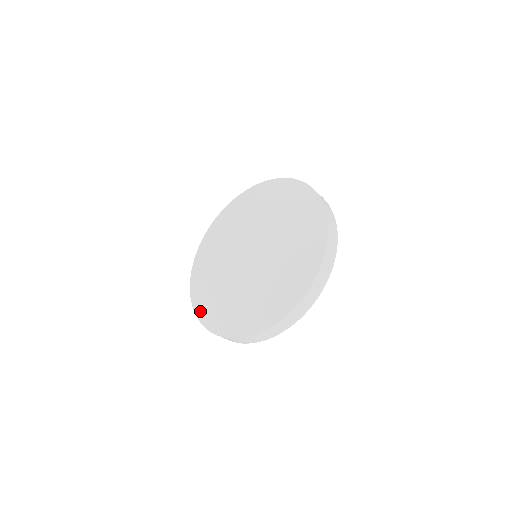
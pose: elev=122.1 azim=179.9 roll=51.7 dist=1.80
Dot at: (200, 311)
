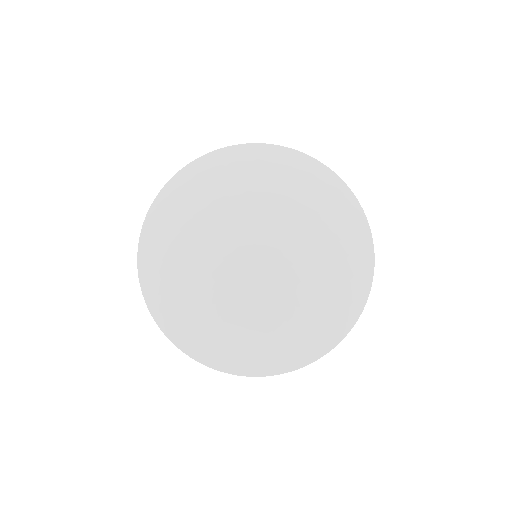
Dot at: (237, 365)
